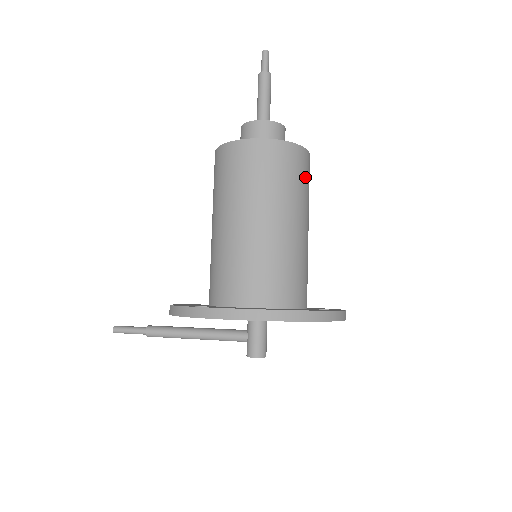
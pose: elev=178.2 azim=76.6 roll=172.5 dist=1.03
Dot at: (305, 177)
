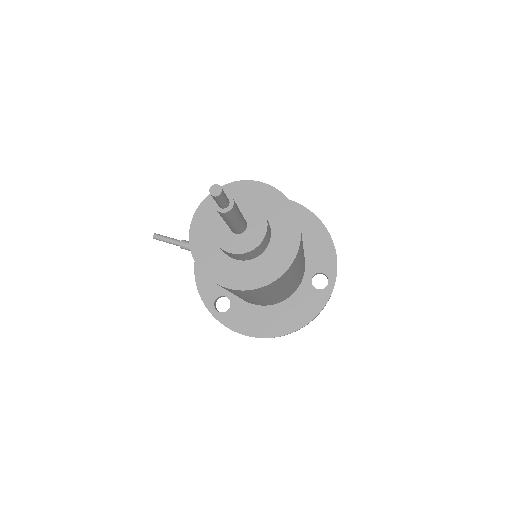
Dot at: (293, 270)
